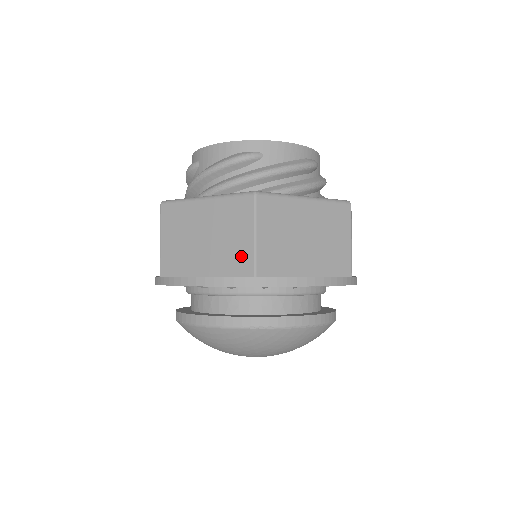
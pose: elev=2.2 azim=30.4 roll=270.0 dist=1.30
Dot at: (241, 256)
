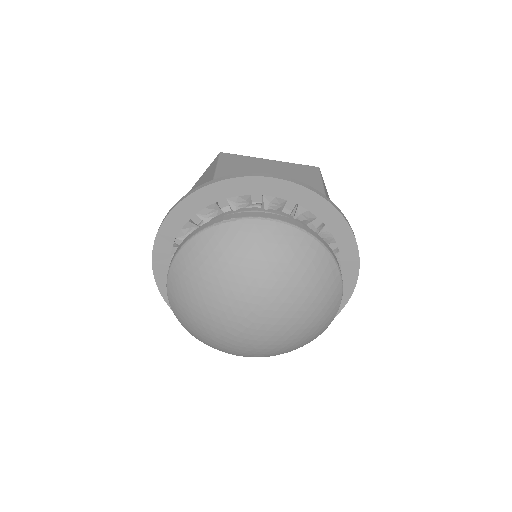
Dot at: occluded
